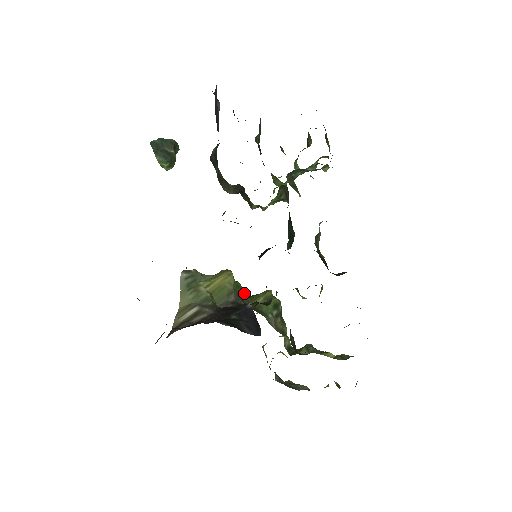
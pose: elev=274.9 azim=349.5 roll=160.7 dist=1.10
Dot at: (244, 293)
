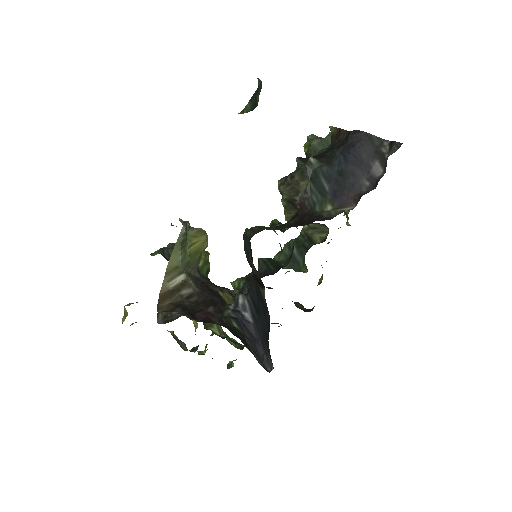
Dot at: (243, 297)
